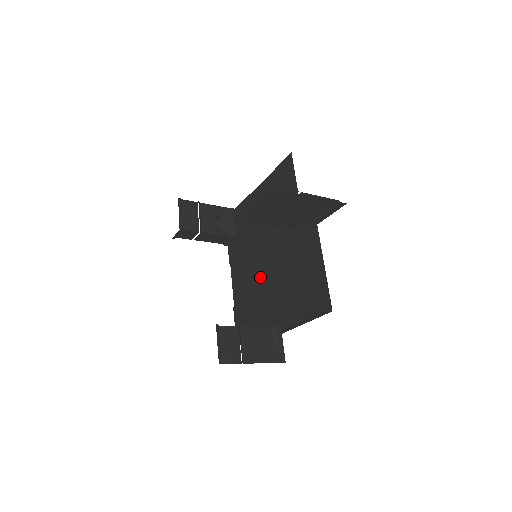
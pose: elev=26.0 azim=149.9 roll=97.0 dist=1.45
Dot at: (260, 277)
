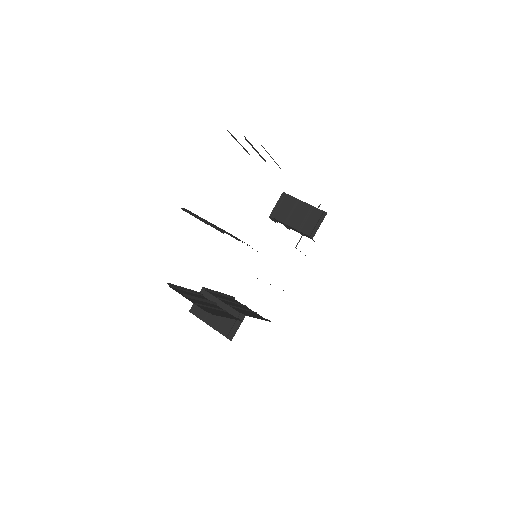
Dot at: occluded
